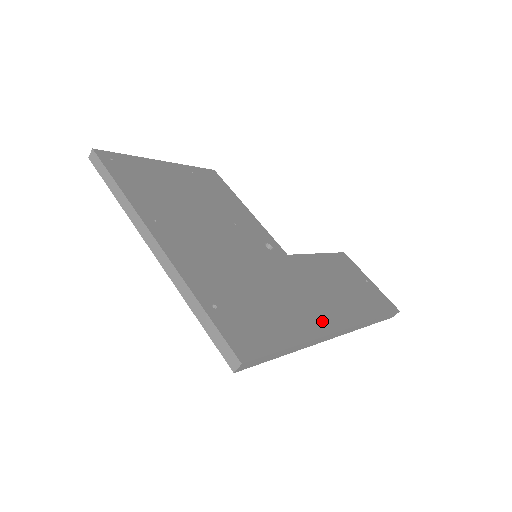
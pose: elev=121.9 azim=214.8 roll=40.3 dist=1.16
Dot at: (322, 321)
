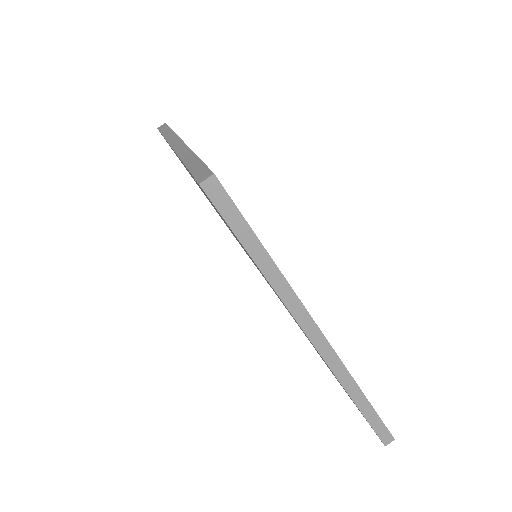
Dot at: occluded
